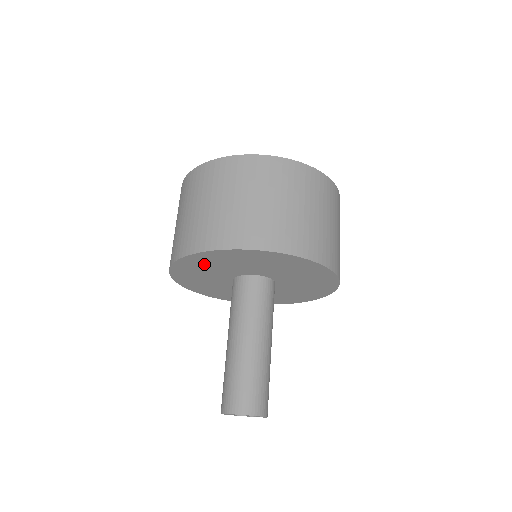
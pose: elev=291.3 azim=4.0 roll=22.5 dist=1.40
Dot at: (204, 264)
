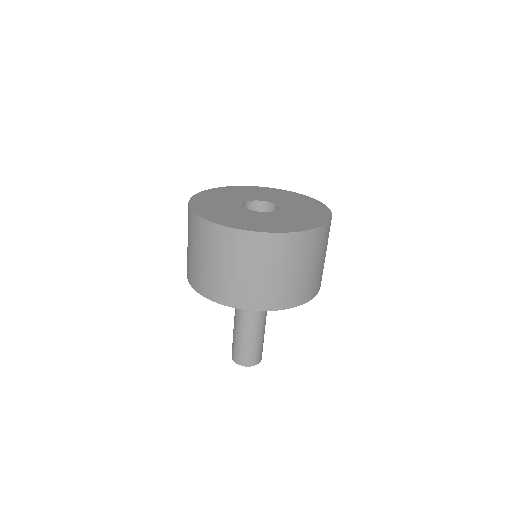
Dot at: occluded
